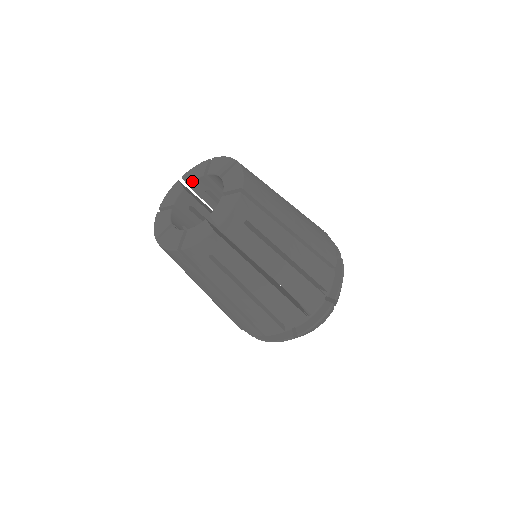
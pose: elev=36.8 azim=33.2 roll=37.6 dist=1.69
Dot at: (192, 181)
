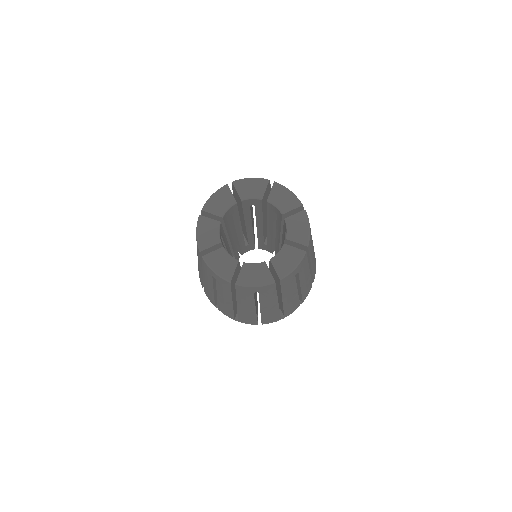
Dot at: (247, 198)
